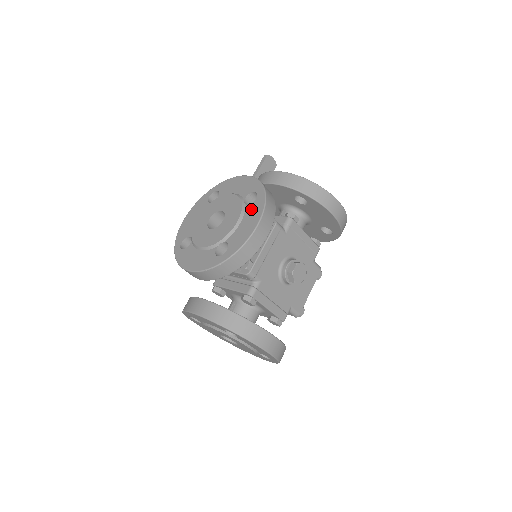
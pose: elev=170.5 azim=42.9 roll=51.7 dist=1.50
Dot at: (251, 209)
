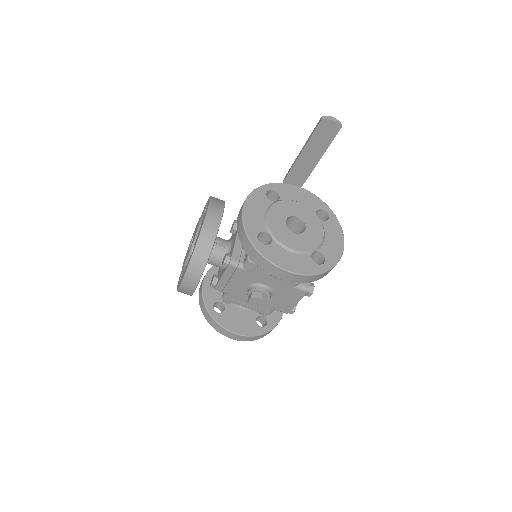
Dot at: occluded
